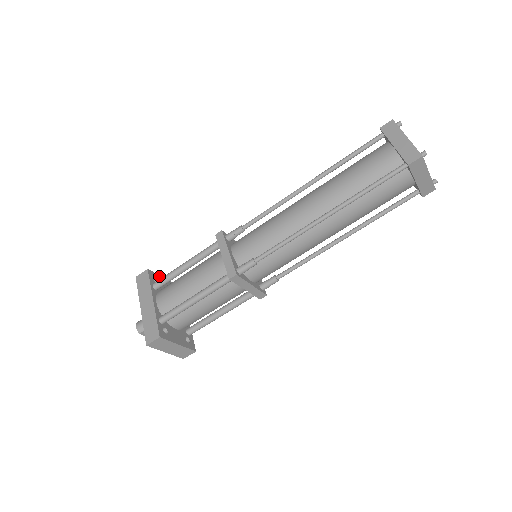
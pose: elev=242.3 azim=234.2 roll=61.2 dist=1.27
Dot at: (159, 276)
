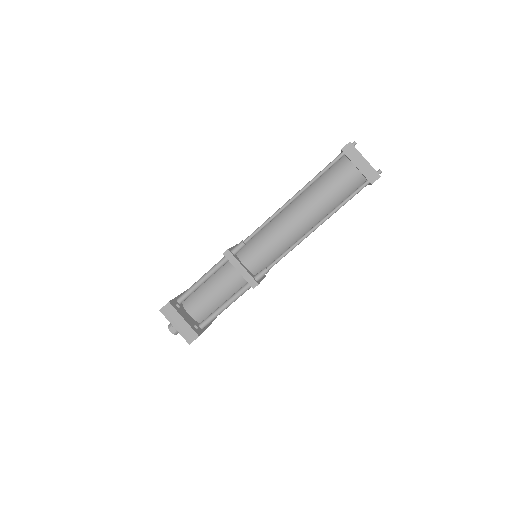
Dot at: occluded
